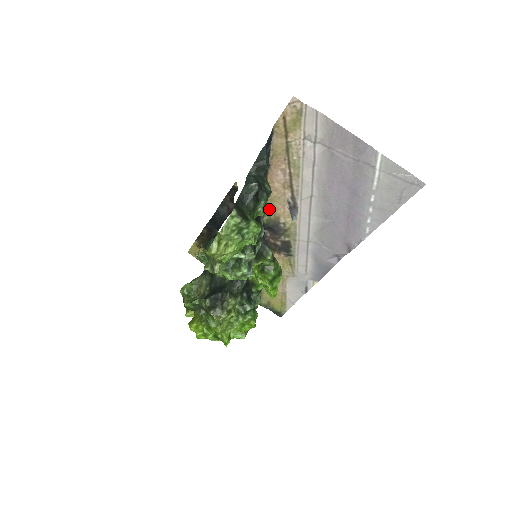
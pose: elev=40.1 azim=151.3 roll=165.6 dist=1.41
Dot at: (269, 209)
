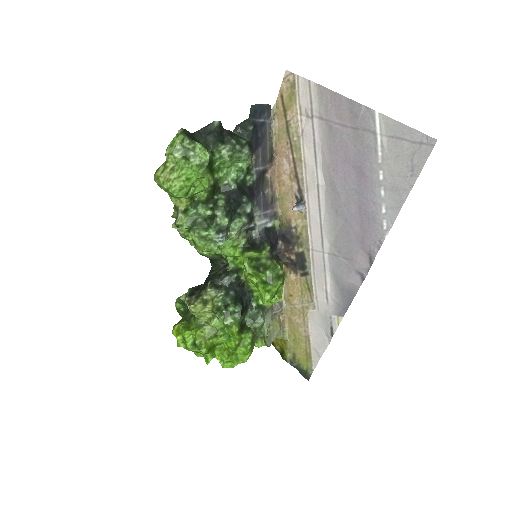
Dot at: (281, 212)
